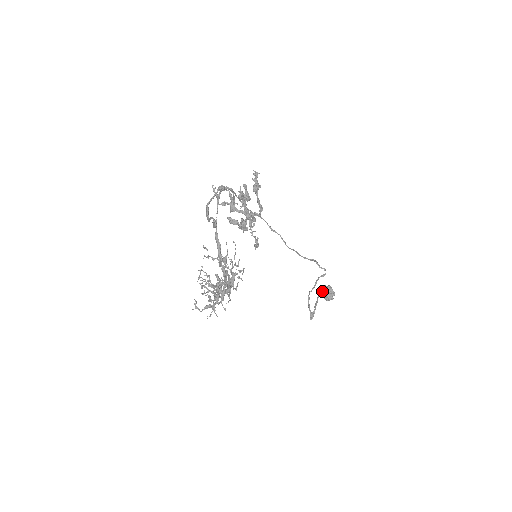
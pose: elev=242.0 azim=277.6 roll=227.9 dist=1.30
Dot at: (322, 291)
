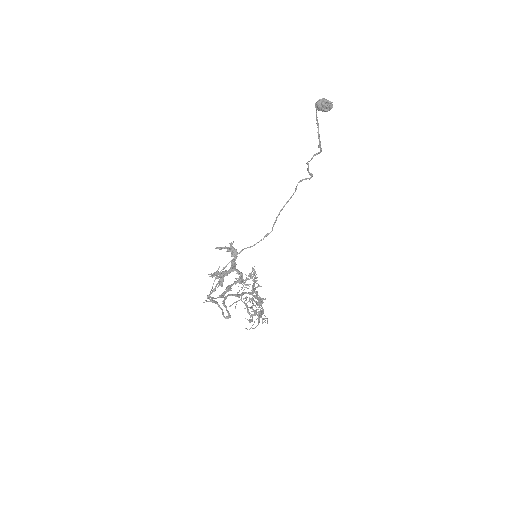
Dot at: (318, 110)
